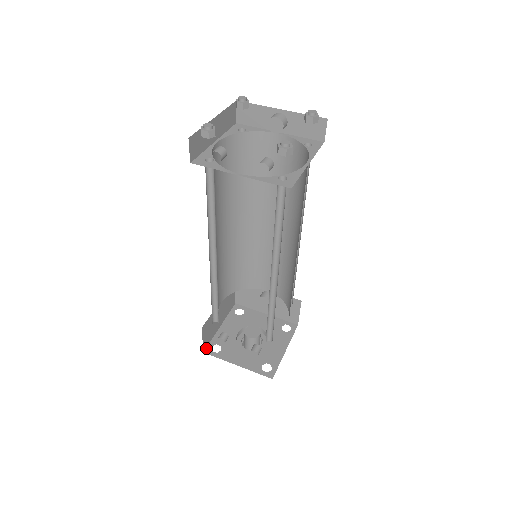
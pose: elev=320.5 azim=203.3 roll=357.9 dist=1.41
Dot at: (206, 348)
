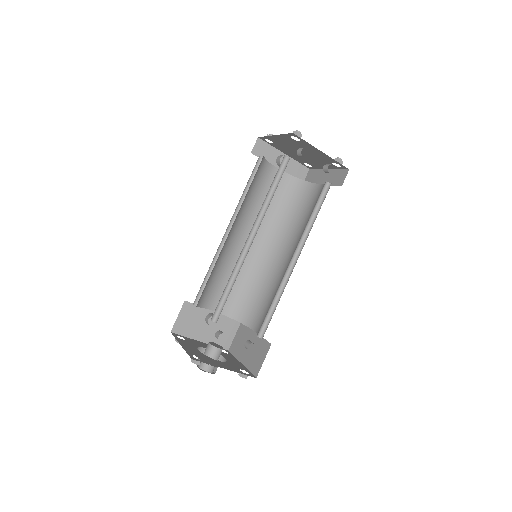
Dot at: (190, 356)
